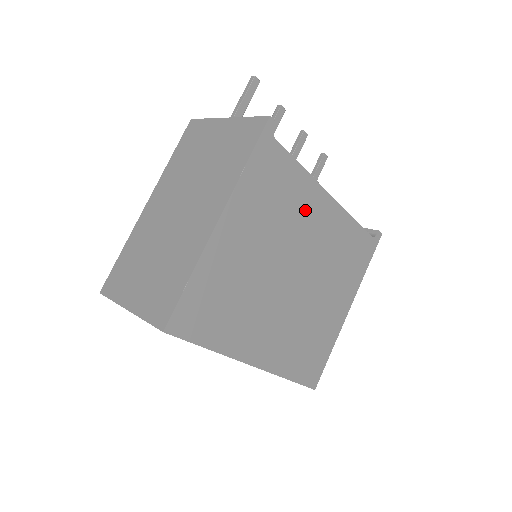
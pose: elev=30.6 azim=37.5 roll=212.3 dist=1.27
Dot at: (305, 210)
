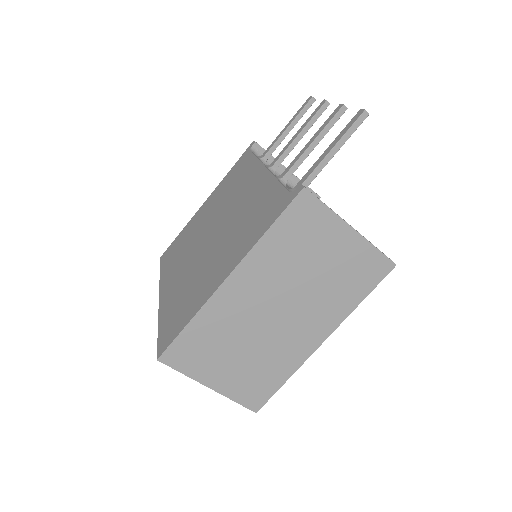
Dot at: occluded
